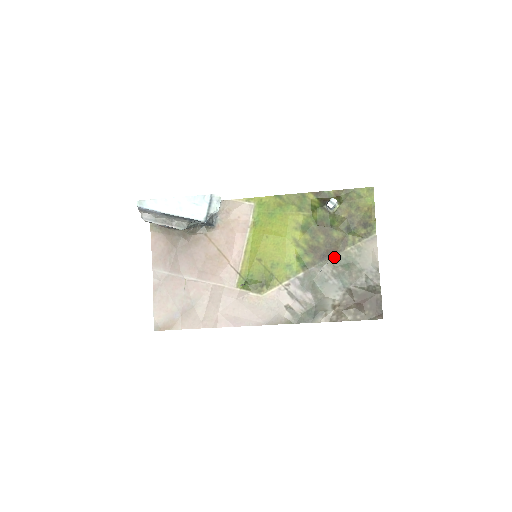
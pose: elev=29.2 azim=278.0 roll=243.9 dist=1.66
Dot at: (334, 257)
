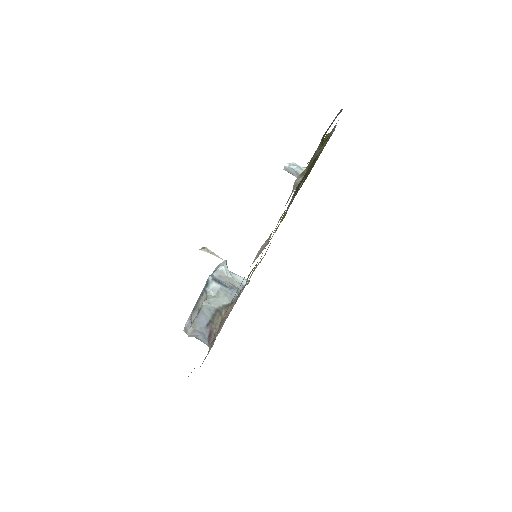
Dot at: occluded
